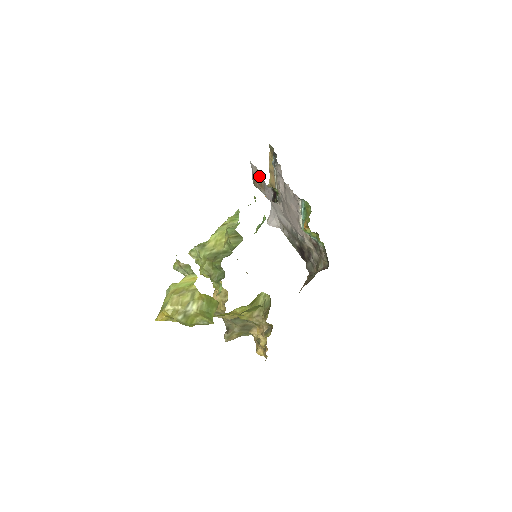
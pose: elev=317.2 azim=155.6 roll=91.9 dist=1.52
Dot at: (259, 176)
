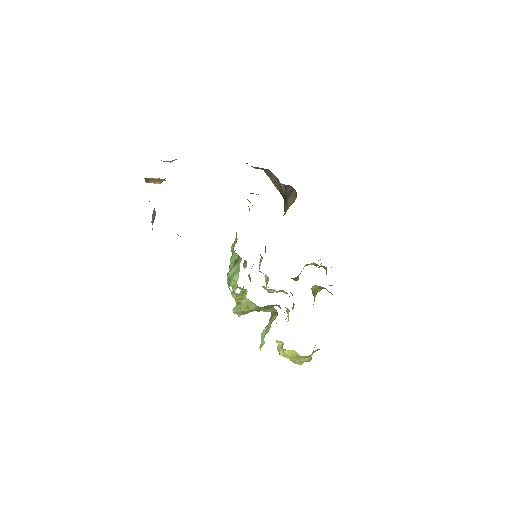
Dot at: occluded
